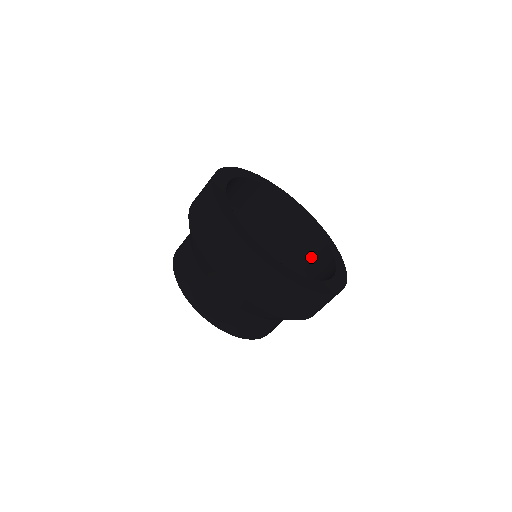
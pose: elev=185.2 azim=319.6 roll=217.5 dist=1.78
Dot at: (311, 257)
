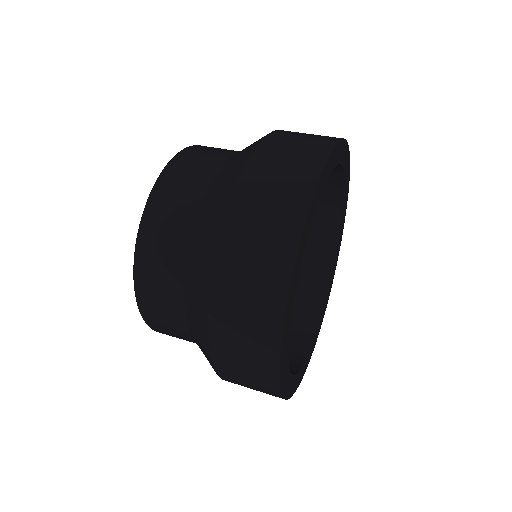
Dot at: occluded
